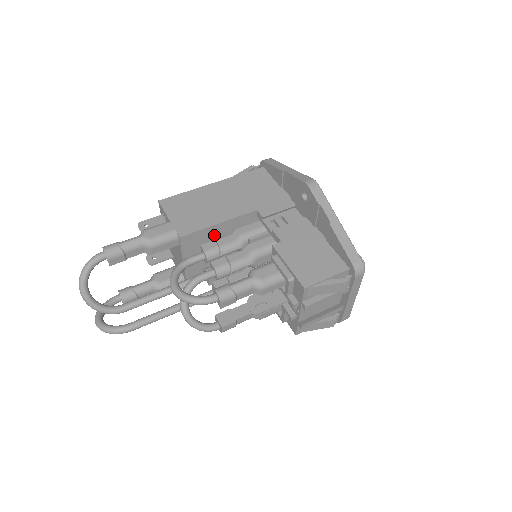
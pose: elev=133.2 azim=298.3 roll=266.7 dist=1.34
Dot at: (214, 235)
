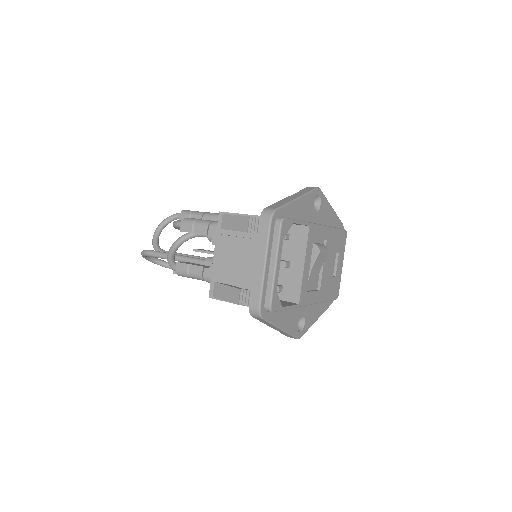
Dot at: occluded
